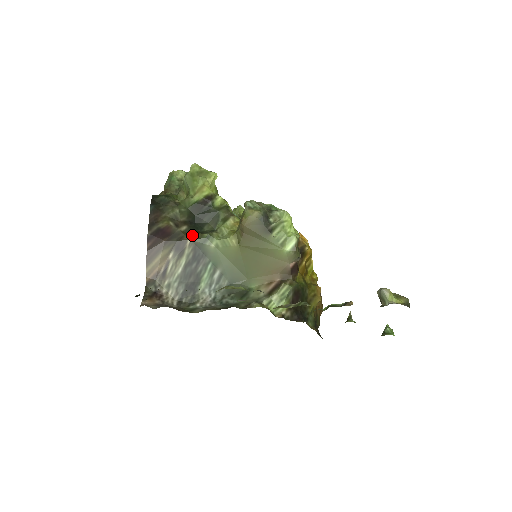
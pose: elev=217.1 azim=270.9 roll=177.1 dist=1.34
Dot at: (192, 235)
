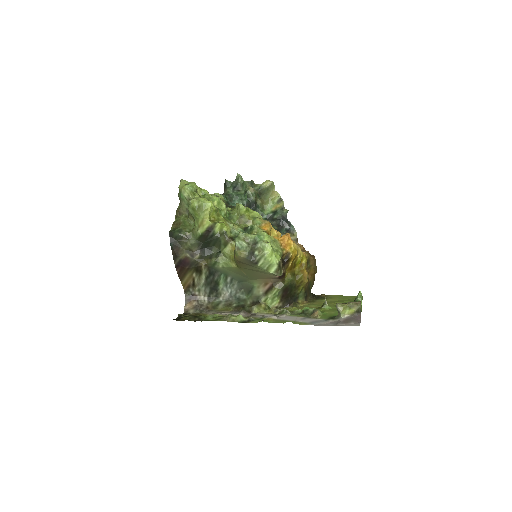
Dot at: (204, 260)
